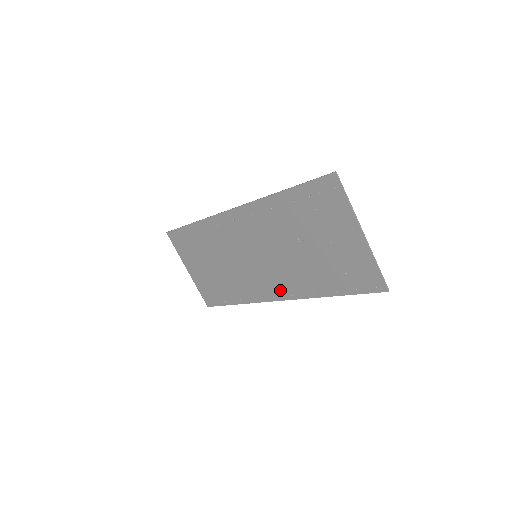
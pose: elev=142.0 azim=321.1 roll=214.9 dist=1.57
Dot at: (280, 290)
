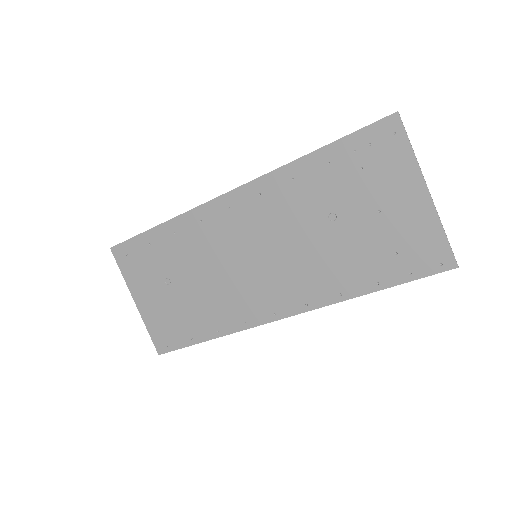
Dot at: (288, 301)
